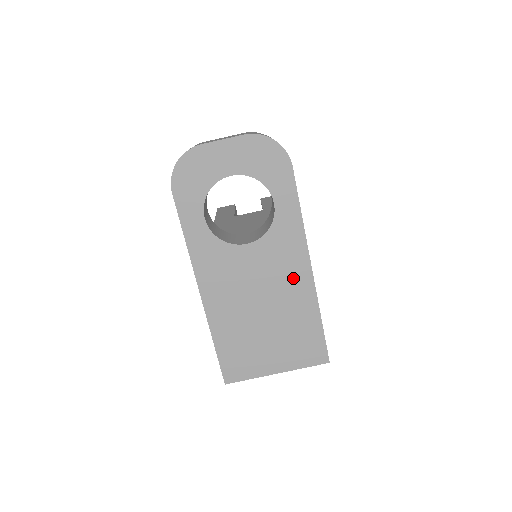
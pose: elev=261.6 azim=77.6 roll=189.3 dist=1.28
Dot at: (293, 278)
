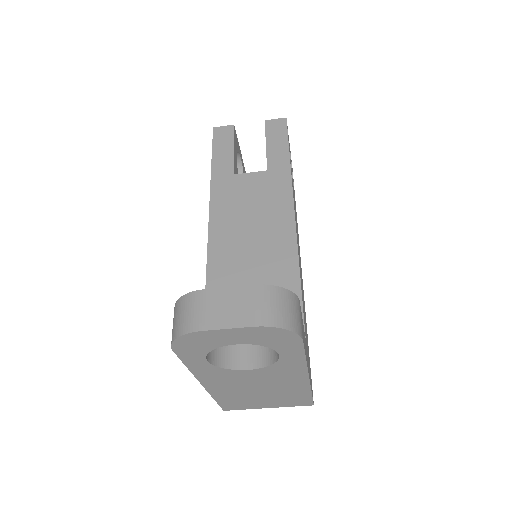
Dot at: (290, 381)
